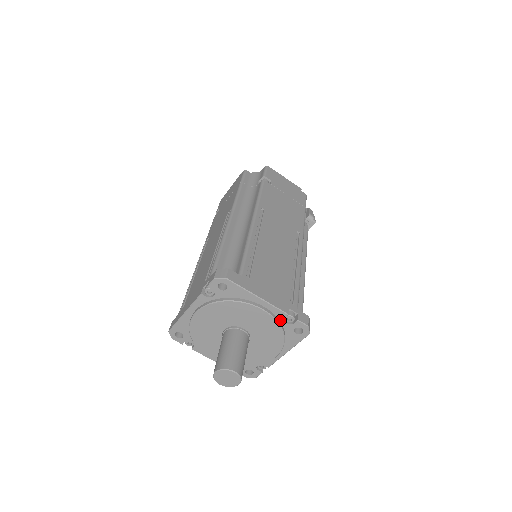
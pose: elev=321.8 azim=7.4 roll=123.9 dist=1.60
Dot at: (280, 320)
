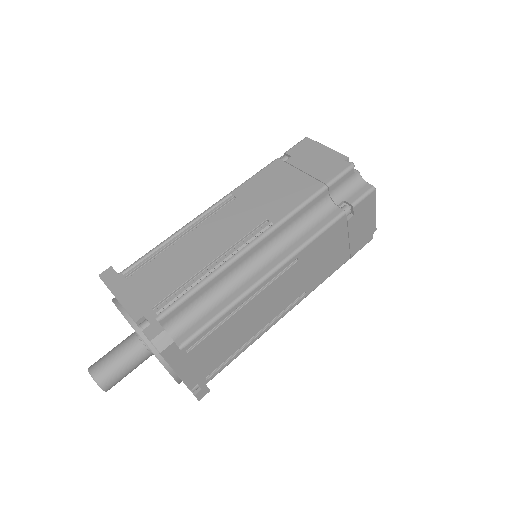
Dot at: occluded
